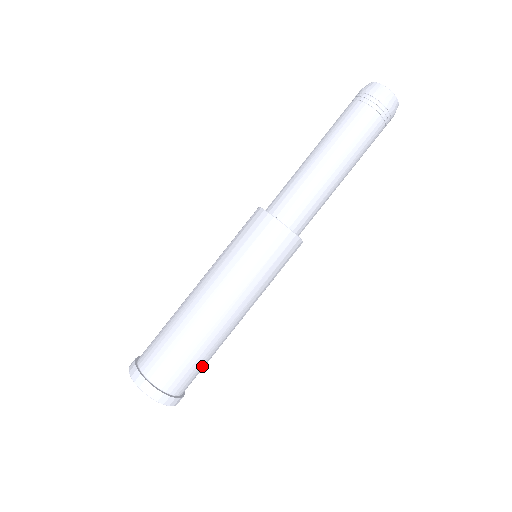
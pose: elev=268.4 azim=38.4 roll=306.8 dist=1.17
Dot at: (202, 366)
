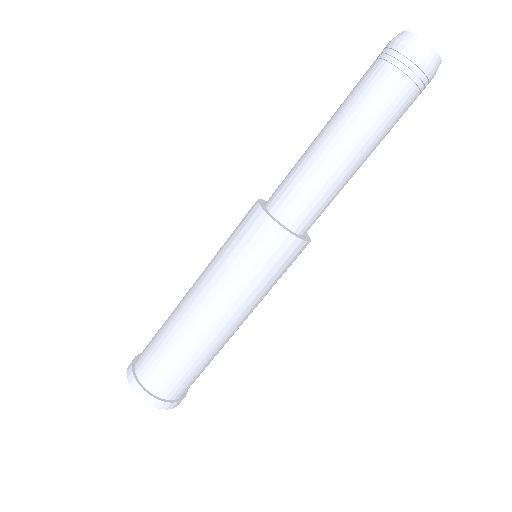
Dot at: (199, 372)
